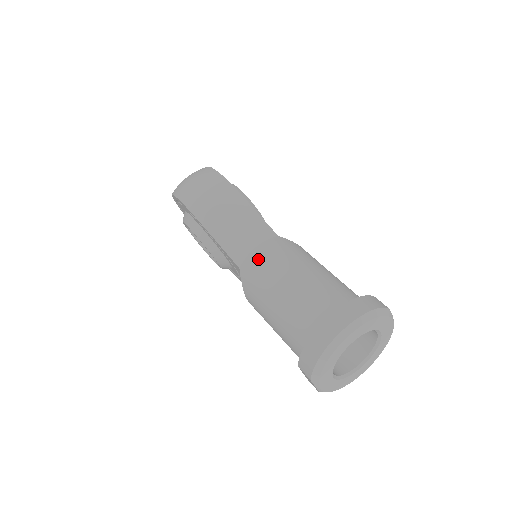
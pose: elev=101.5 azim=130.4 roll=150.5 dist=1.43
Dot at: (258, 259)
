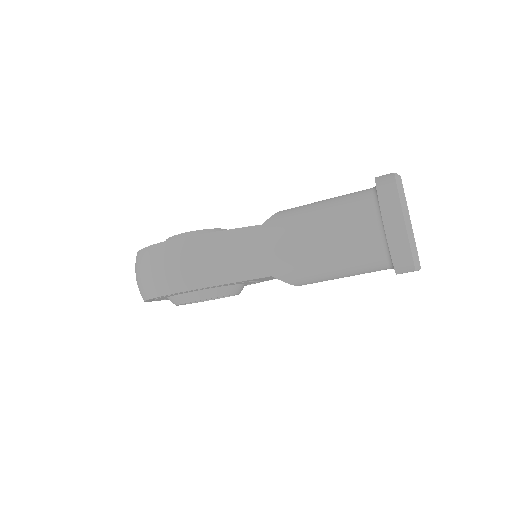
Dot at: (278, 254)
